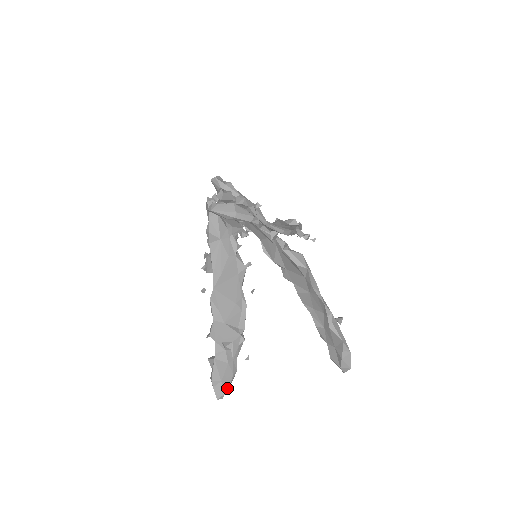
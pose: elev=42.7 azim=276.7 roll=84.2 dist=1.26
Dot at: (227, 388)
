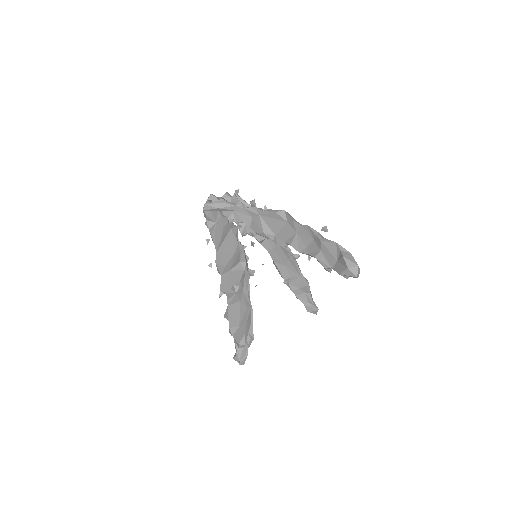
Dot at: (245, 327)
